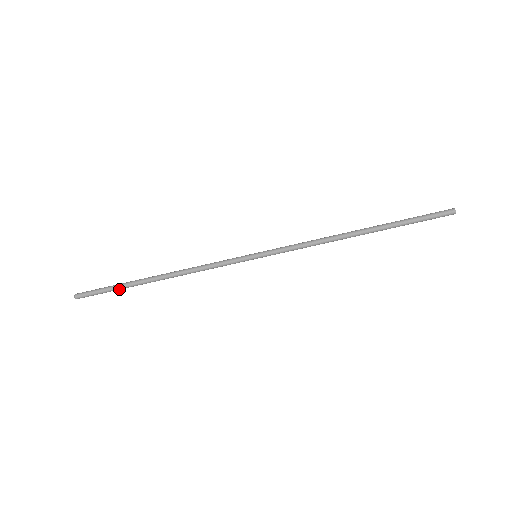
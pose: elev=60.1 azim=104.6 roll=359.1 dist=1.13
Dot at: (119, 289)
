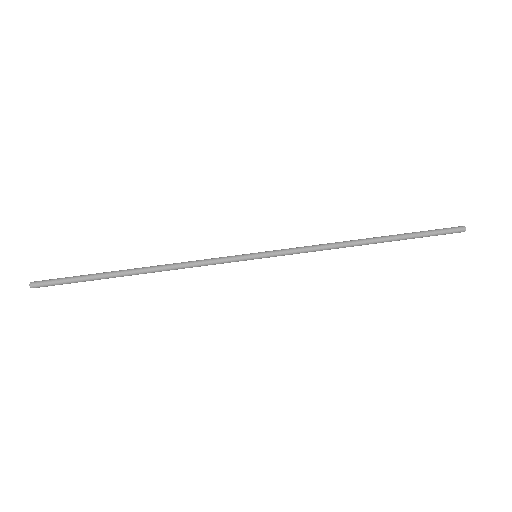
Dot at: (88, 276)
